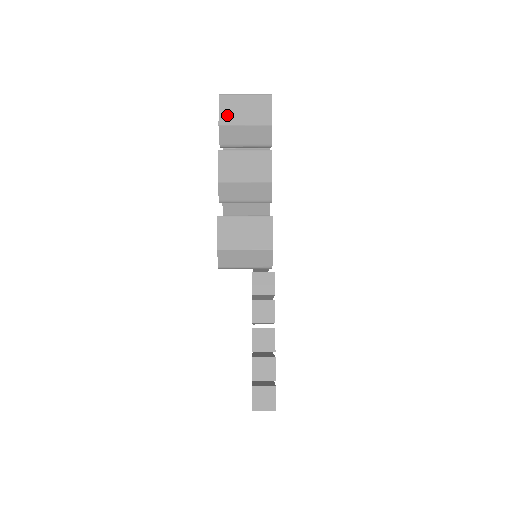
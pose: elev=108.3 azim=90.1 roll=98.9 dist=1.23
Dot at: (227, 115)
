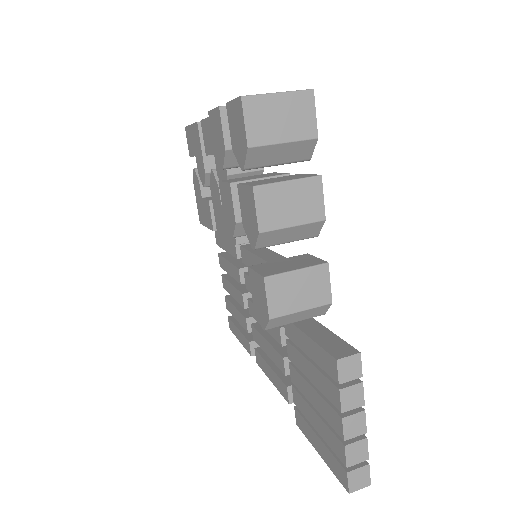
Dot at: (257, 130)
